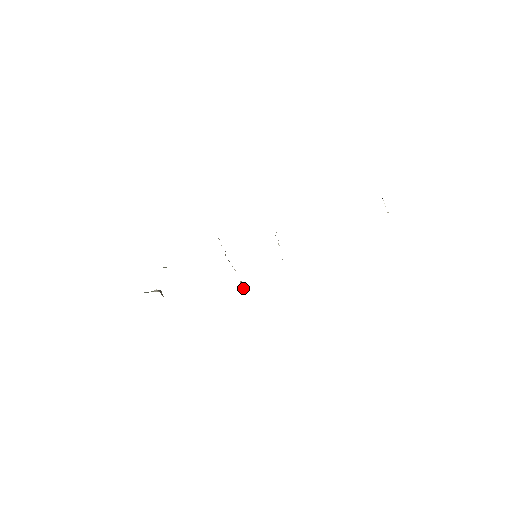
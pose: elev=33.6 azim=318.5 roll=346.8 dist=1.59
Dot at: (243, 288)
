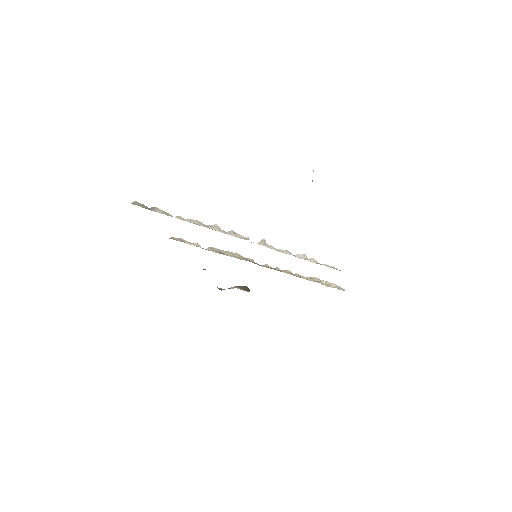
Dot at: (326, 284)
